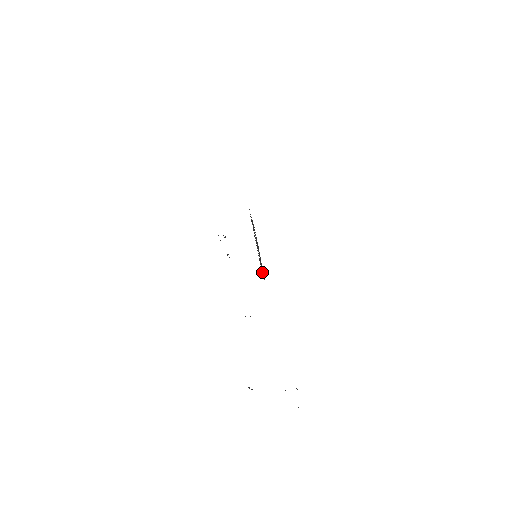
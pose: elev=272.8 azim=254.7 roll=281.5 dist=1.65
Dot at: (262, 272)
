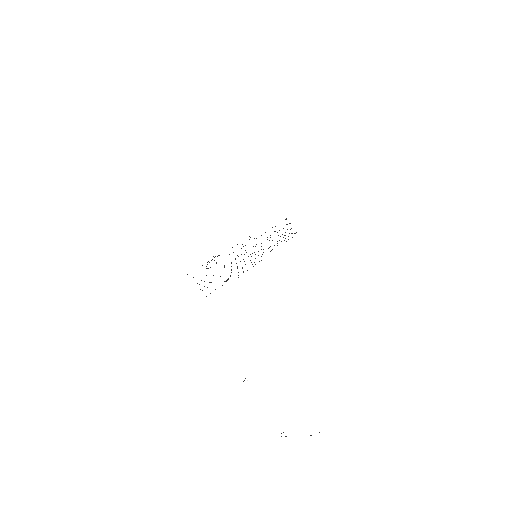
Dot at: occluded
